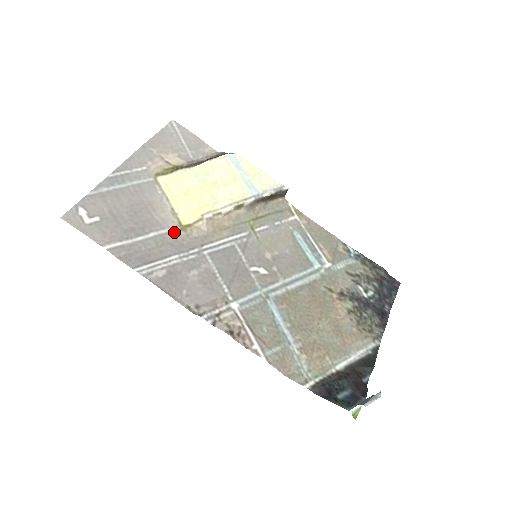
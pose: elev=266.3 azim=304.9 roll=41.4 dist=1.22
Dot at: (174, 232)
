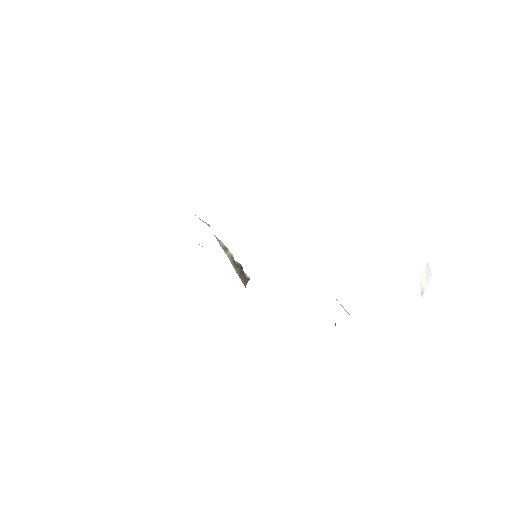
Dot at: occluded
